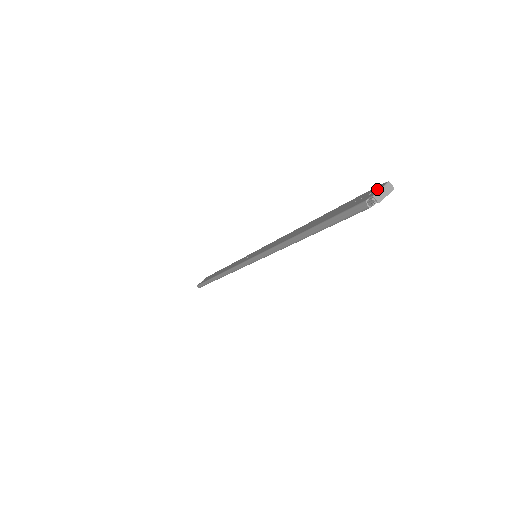
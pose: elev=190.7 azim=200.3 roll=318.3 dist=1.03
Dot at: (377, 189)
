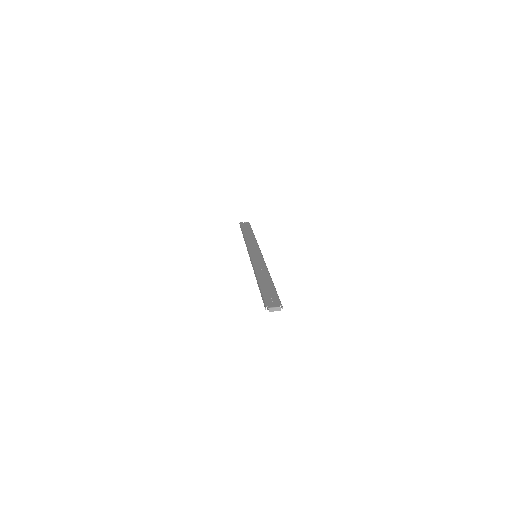
Dot at: (275, 305)
